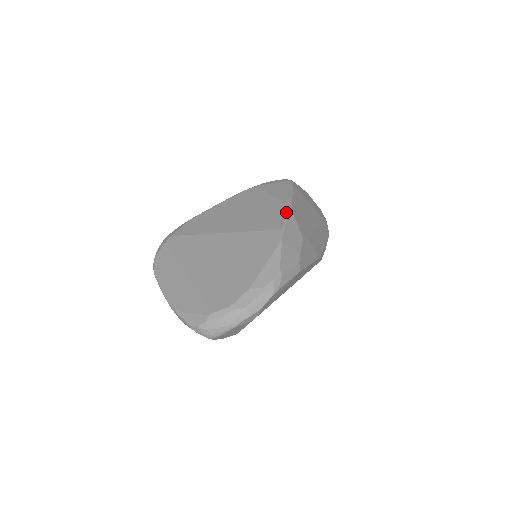
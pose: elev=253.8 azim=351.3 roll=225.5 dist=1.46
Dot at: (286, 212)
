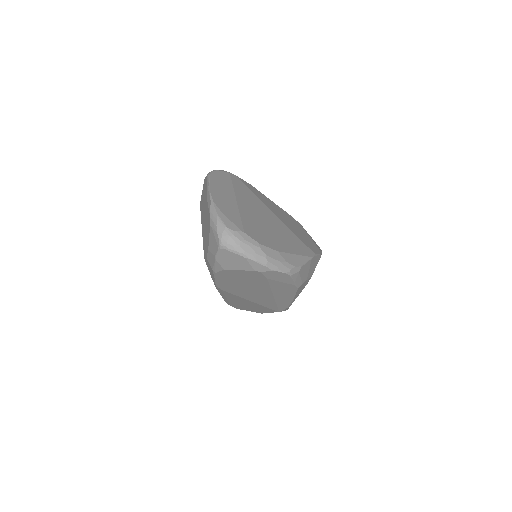
Dot at: (319, 252)
